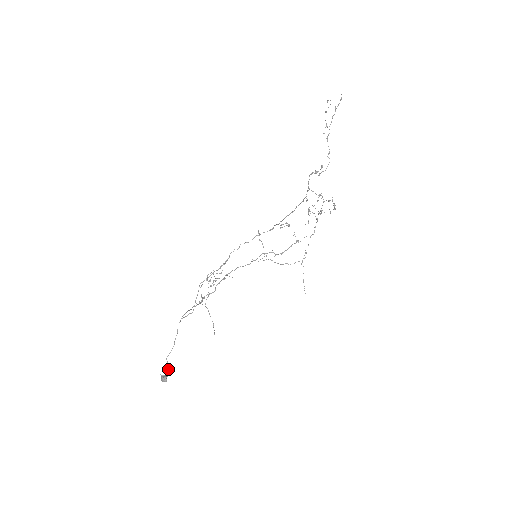
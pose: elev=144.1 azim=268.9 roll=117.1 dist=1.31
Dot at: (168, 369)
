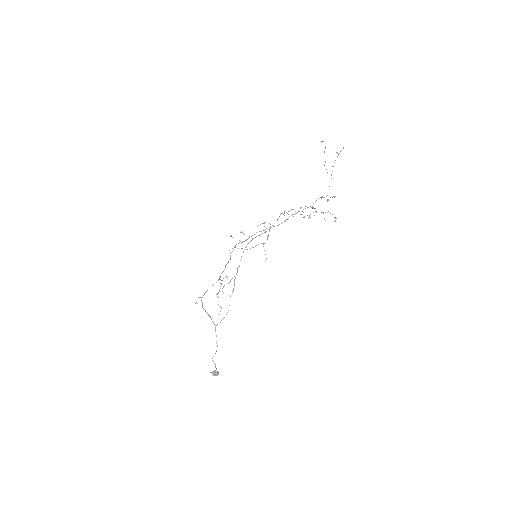
Dot at: (215, 365)
